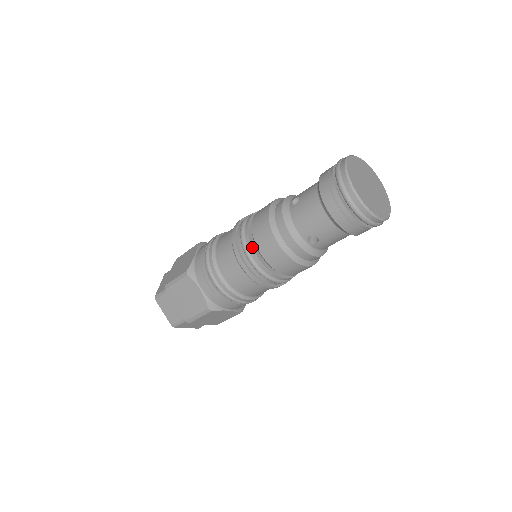
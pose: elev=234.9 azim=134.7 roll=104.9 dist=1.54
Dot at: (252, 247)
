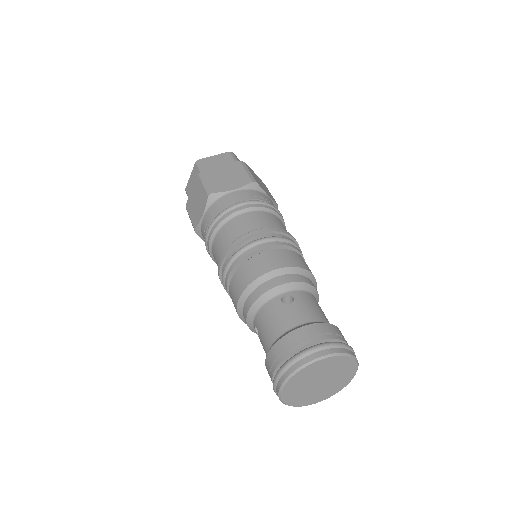
Dot at: (235, 266)
